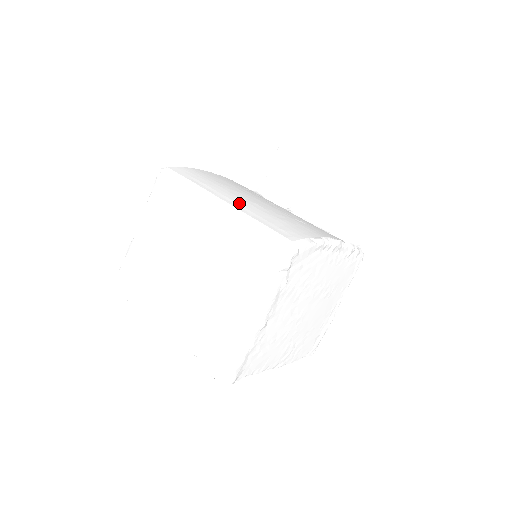
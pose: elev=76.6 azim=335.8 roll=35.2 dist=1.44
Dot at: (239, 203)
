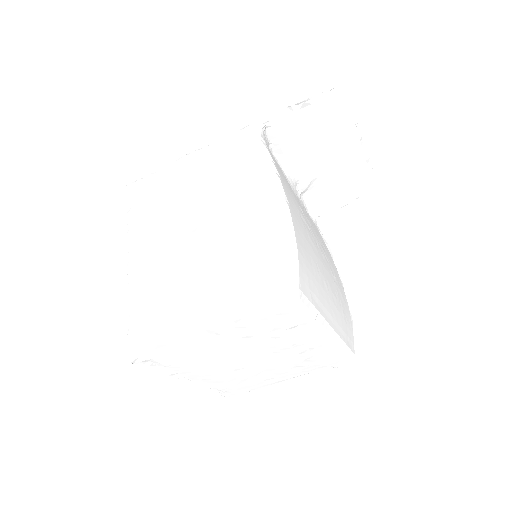
Dot at: (334, 317)
